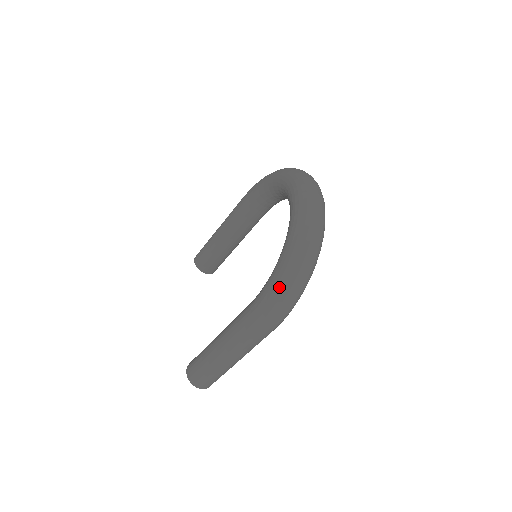
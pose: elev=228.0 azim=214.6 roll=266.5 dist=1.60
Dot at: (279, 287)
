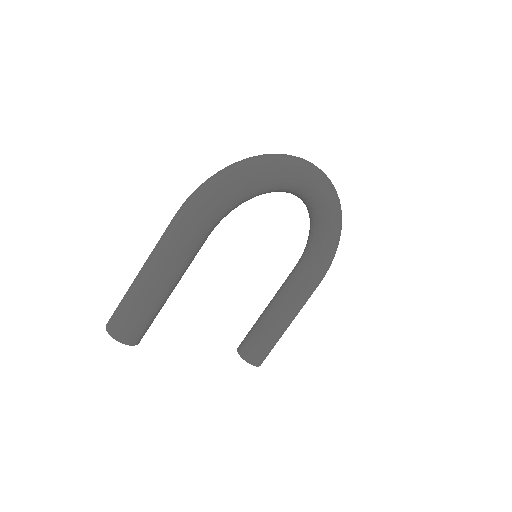
Dot at: occluded
